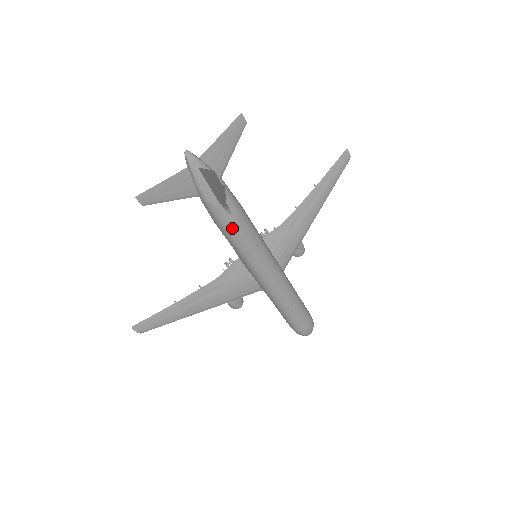
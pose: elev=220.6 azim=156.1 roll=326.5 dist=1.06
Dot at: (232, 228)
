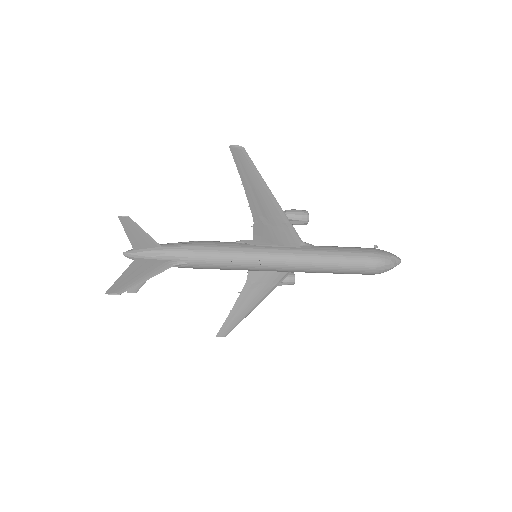
Dot at: (200, 267)
